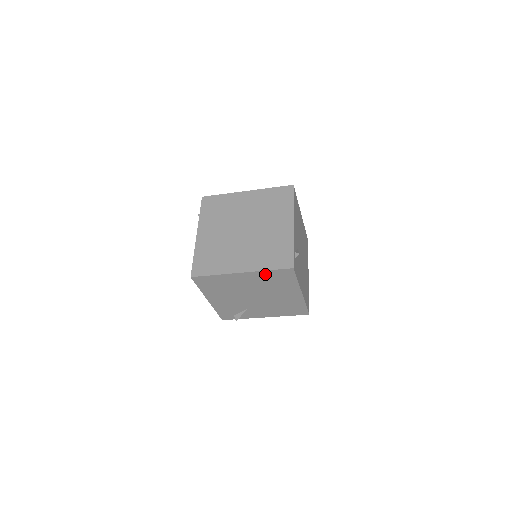
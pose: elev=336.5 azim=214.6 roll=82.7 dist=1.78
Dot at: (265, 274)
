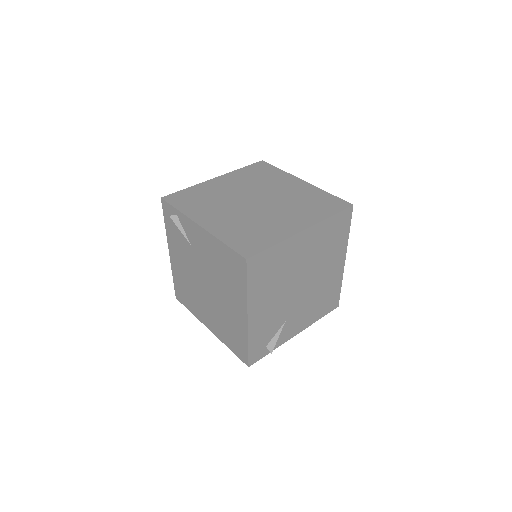
Dot at: (326, 226)
